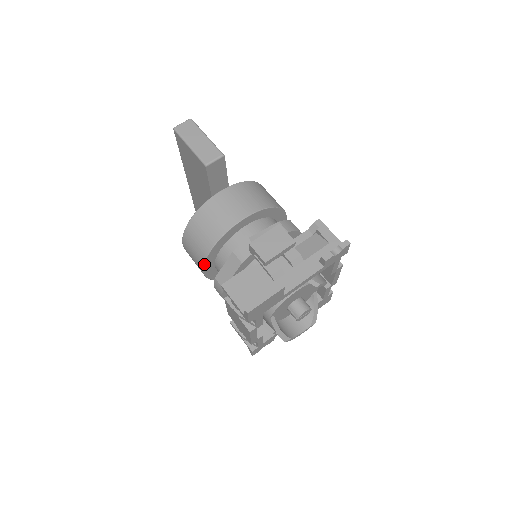
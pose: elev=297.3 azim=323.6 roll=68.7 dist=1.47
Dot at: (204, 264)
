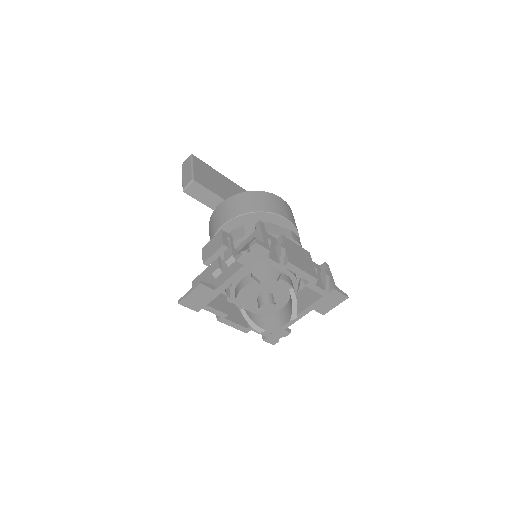
Dot at: occluded
